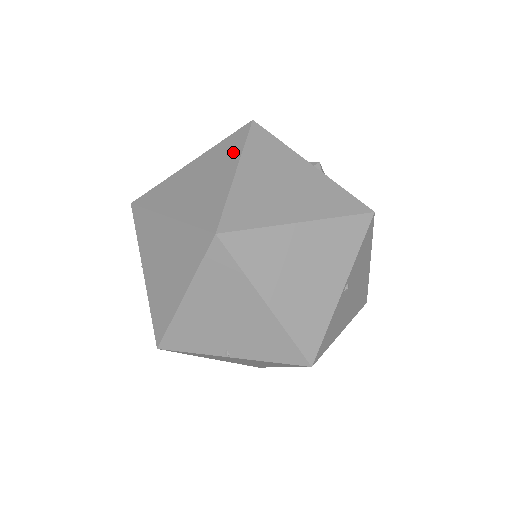
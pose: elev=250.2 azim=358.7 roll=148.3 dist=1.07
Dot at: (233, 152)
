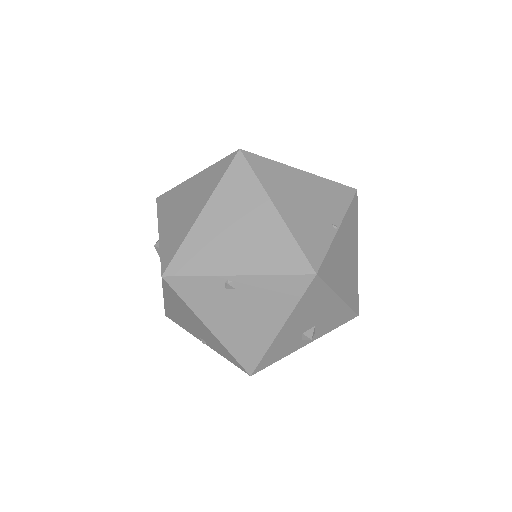
Dot at: (175, 192)
